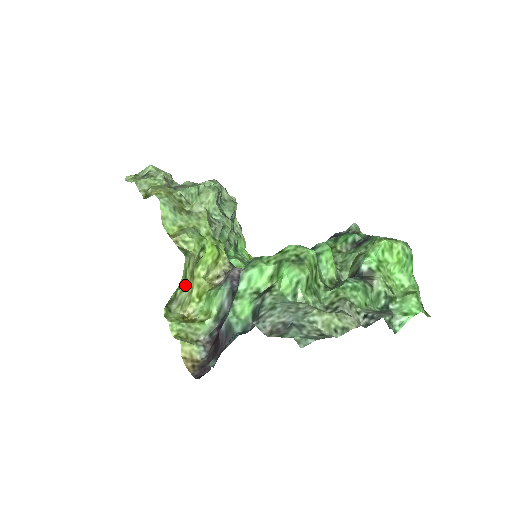
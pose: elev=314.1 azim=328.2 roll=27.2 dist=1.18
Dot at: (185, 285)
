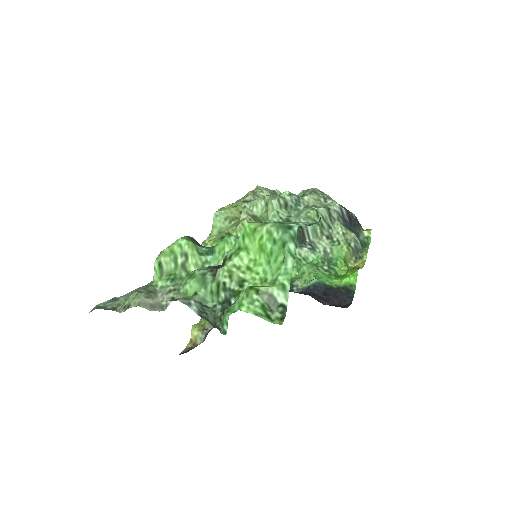
Dot at: occluded
